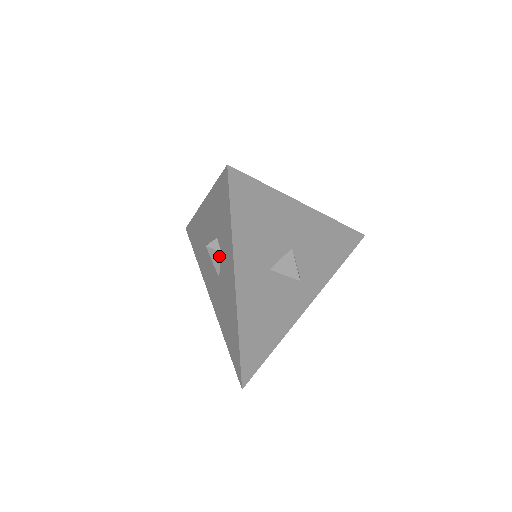
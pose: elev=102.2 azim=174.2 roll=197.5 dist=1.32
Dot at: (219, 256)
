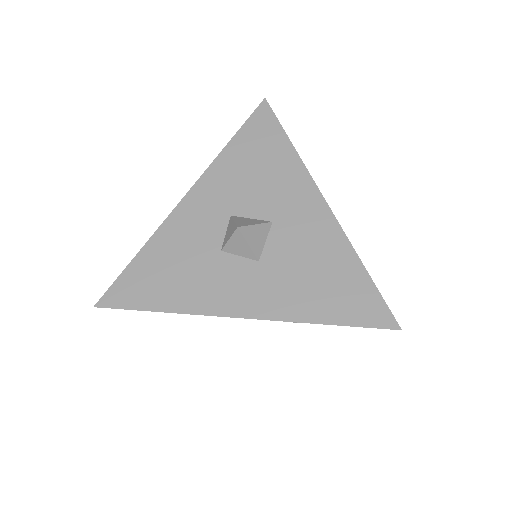
Dot at: occluded
